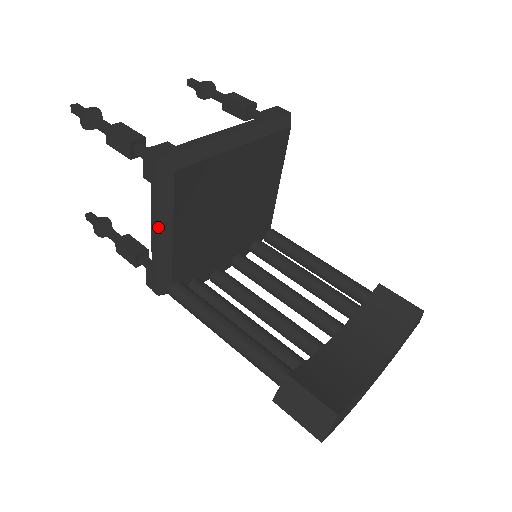
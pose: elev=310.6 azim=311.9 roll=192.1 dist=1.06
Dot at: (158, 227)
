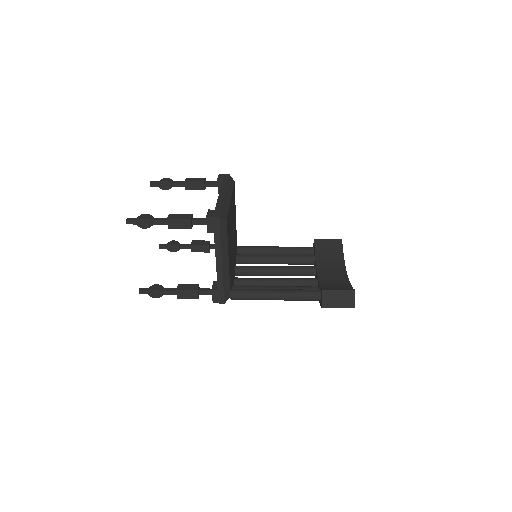
Dot at: (222, 257)
